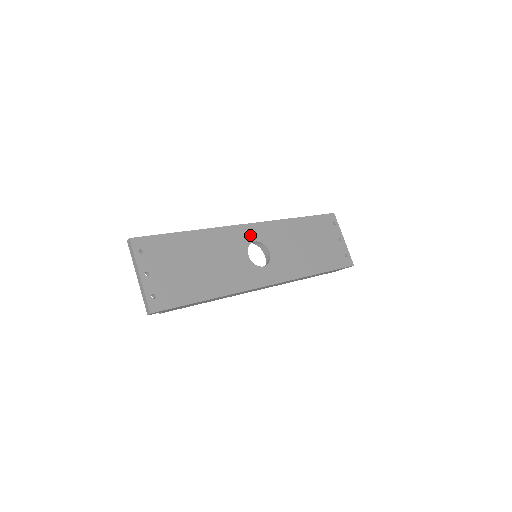
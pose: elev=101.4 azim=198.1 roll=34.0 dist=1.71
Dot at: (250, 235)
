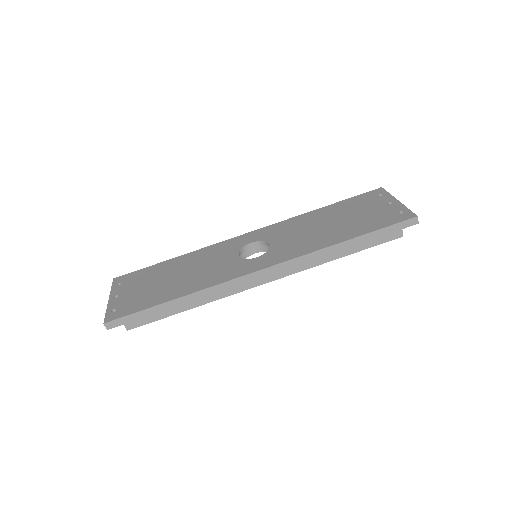
Dot at: (246, 240)
